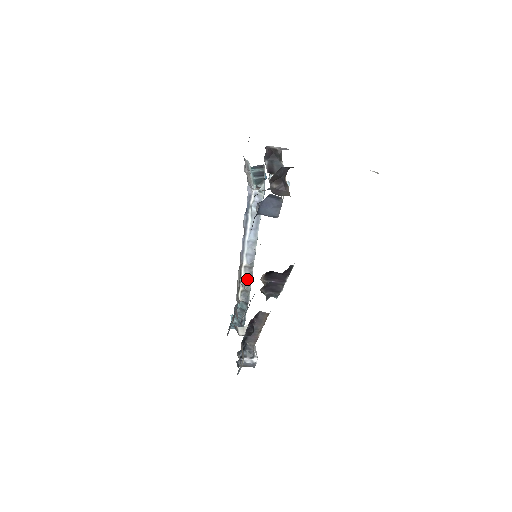
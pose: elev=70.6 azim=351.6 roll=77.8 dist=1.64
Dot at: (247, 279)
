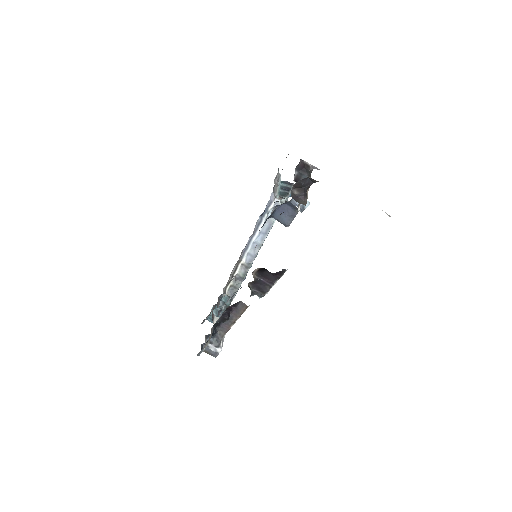
Dot at: (240, 276)
